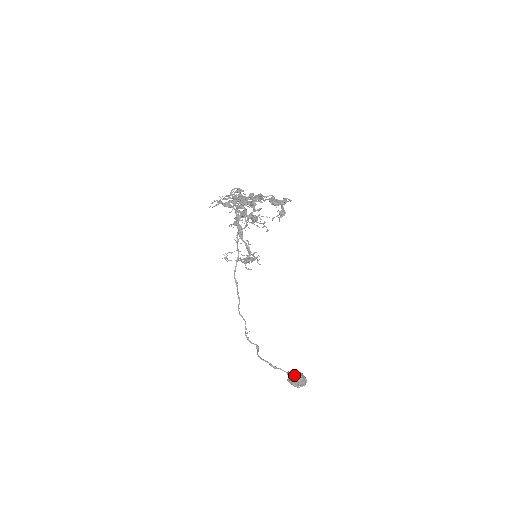
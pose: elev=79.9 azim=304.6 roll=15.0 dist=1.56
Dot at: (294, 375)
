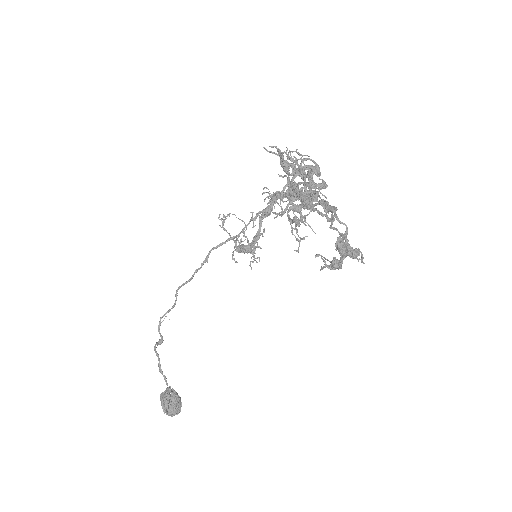
Dot at: (172, 397)
